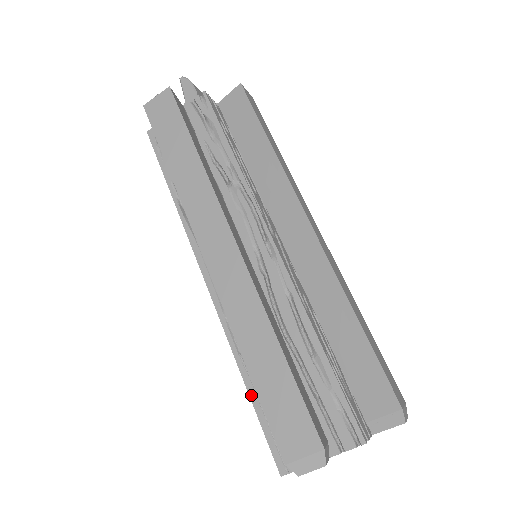
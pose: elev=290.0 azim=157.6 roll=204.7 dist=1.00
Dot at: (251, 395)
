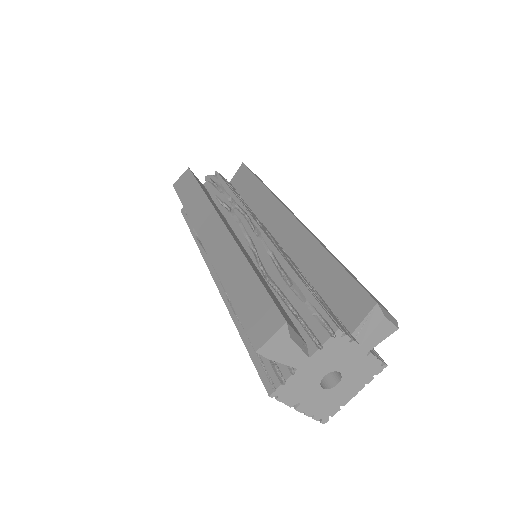
Dot at: (244, 339)
